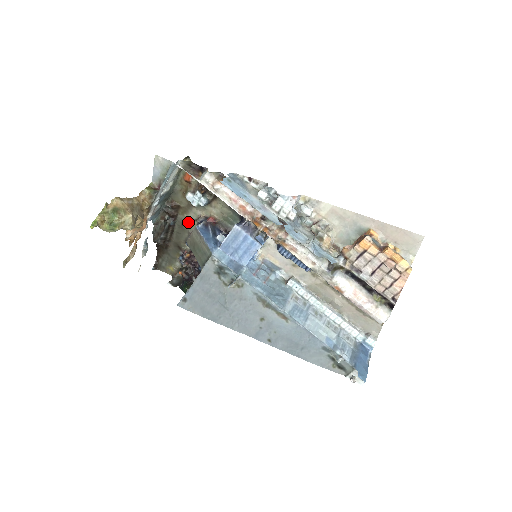
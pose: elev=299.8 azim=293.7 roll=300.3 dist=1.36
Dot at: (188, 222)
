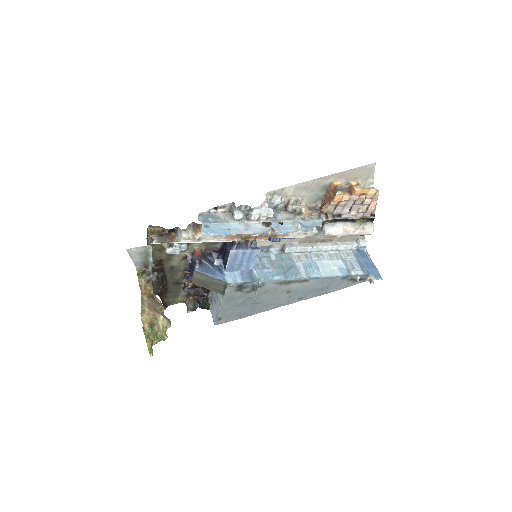
Dot at: (176, 265)
